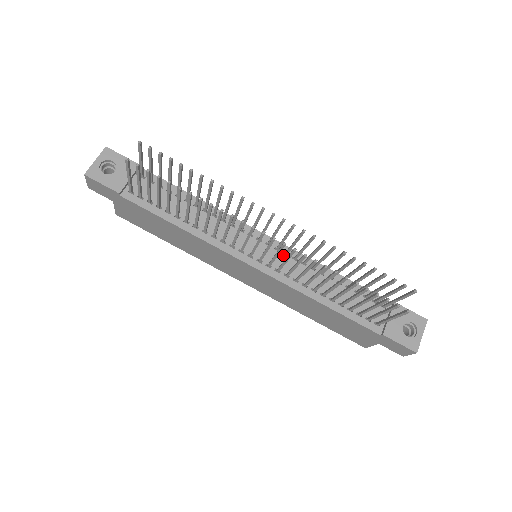
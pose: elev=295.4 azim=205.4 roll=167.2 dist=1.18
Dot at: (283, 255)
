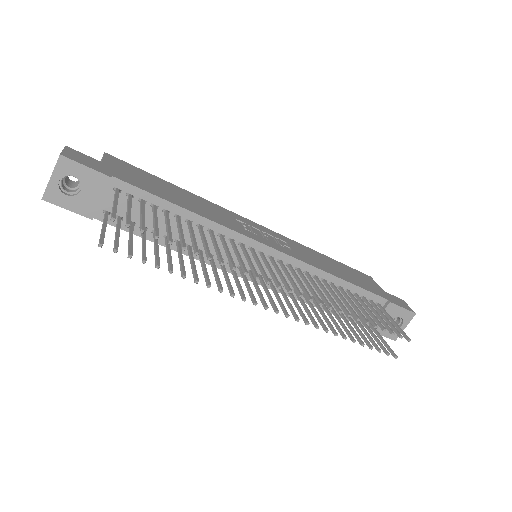
Dot at: occluded
